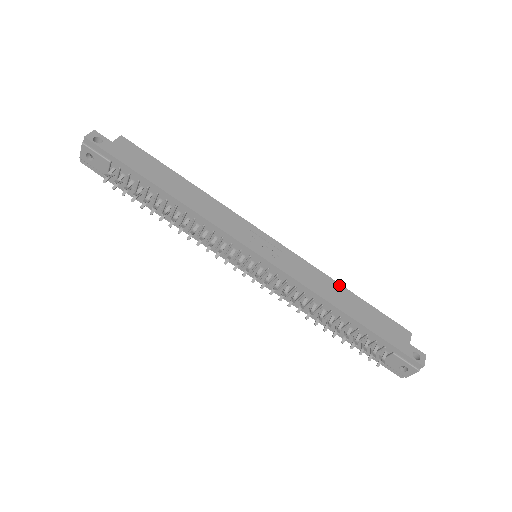
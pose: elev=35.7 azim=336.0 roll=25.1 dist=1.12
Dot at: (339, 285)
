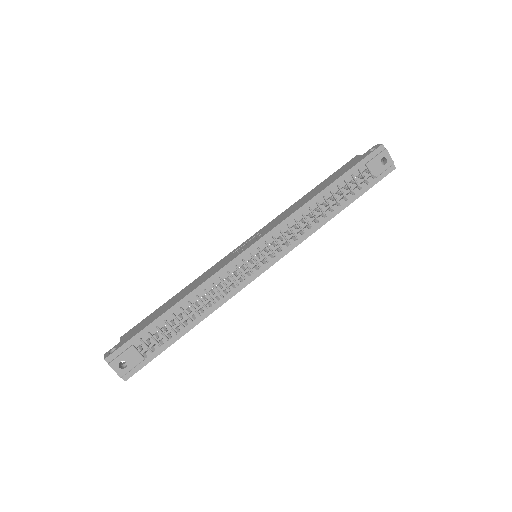
Dot at: (301, 199)
